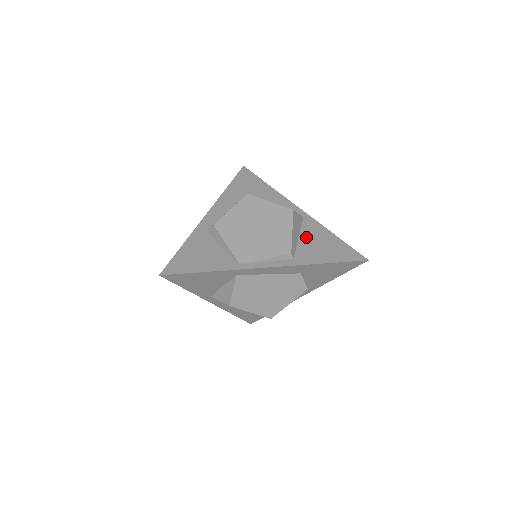
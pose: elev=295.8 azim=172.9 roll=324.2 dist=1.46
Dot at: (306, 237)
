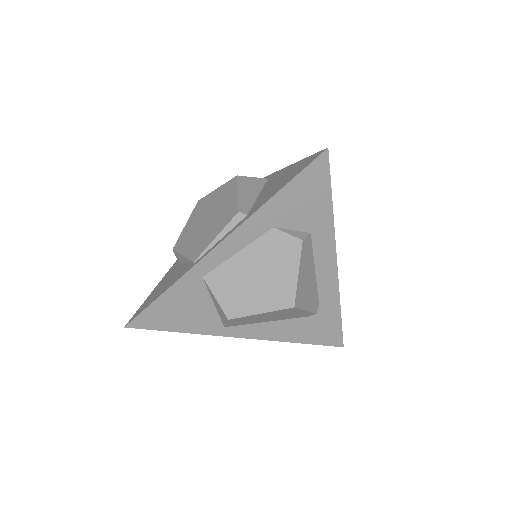
Dot at: (265, 189)
